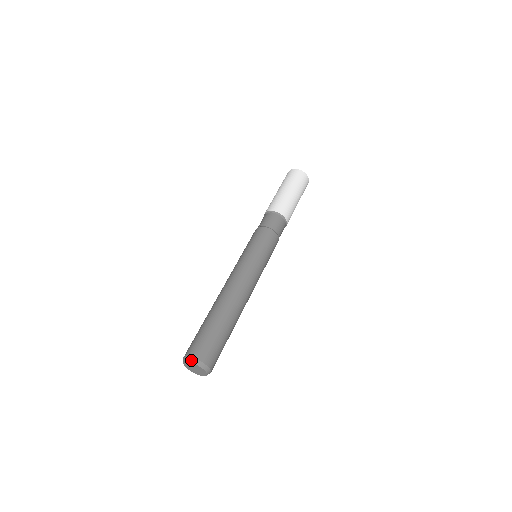
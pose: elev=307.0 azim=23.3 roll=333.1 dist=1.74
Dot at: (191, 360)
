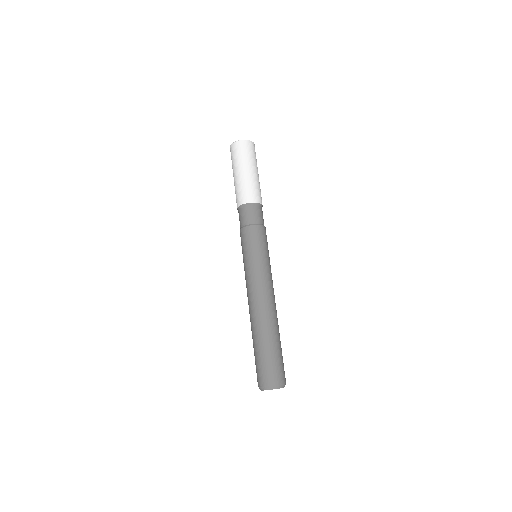
Dot at: (266, 389)
